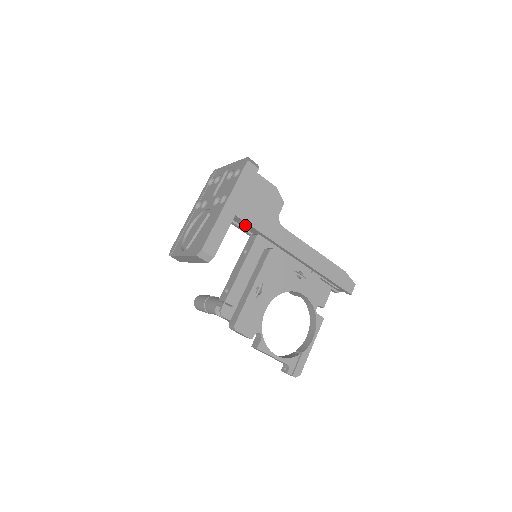
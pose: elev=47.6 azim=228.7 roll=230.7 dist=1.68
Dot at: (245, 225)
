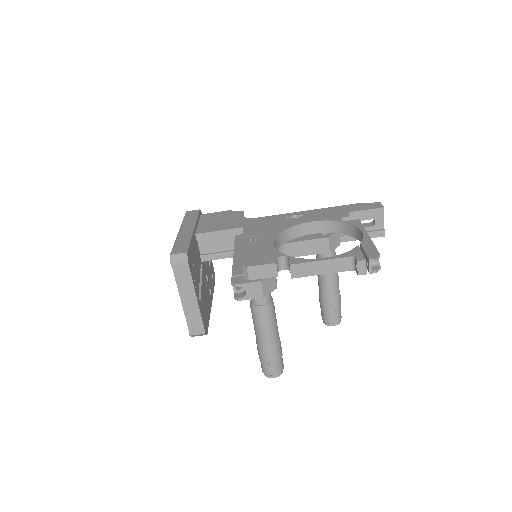
Dot at: (222, 244)
